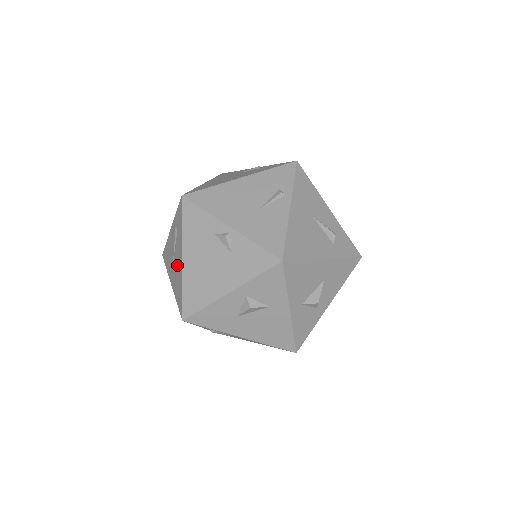
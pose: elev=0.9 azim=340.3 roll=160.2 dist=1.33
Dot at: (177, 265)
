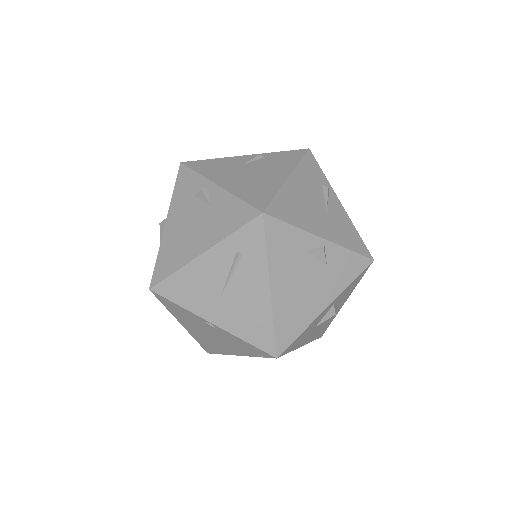
Dot at: (246, 298)
